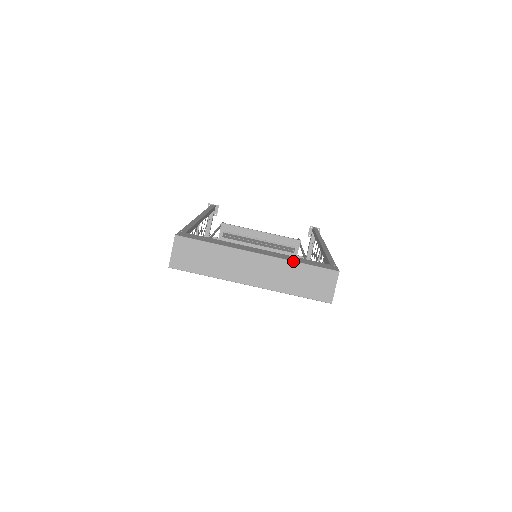
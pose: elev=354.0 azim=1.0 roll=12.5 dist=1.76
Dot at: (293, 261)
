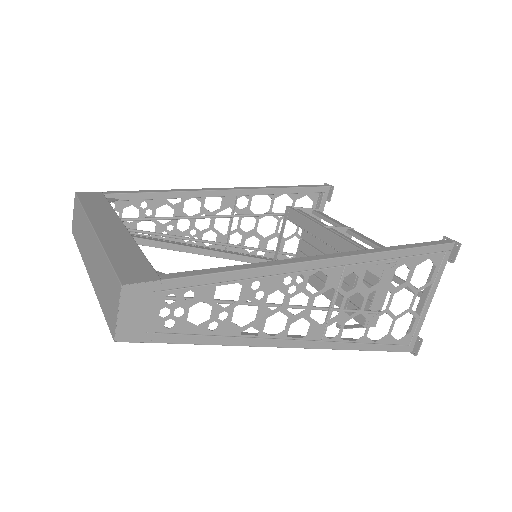
Dot at: (104, 249)
